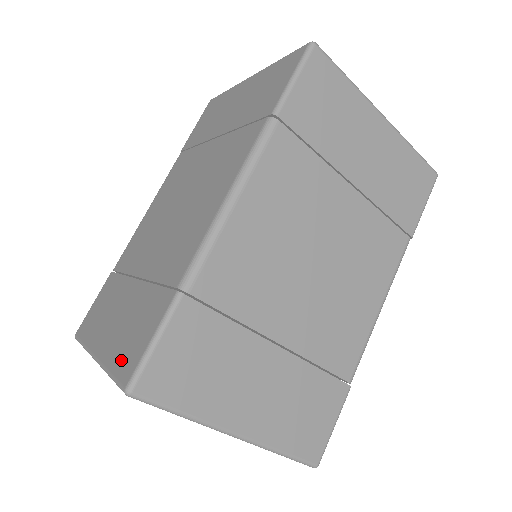
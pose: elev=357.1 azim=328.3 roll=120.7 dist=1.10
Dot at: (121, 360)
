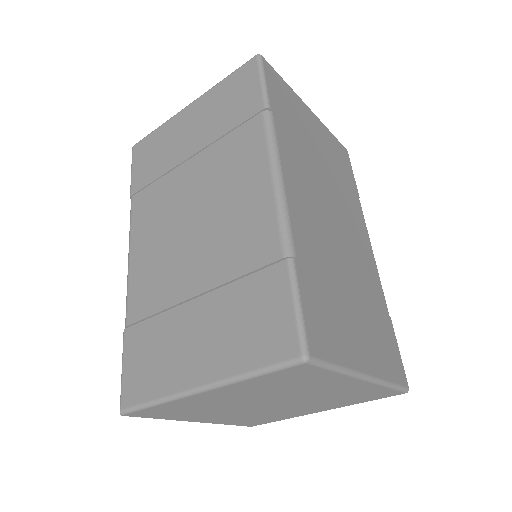
Dot at: (261, 350)
